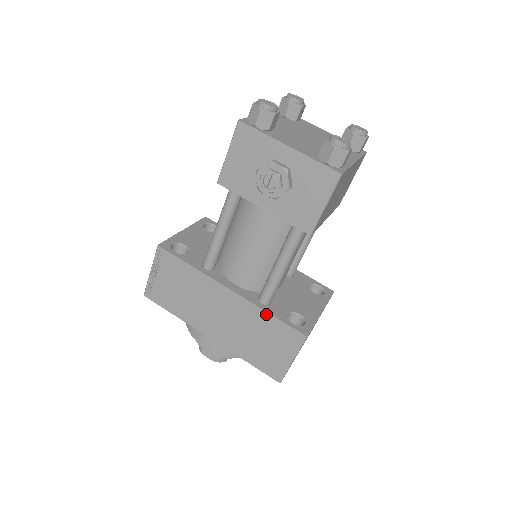
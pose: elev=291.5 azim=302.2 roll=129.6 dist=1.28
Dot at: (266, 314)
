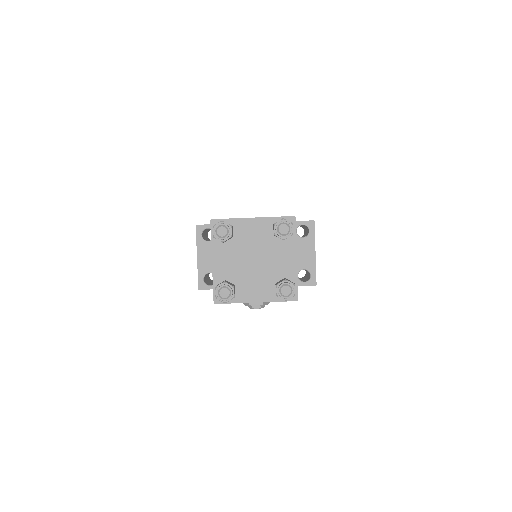
Dot at: occluded
